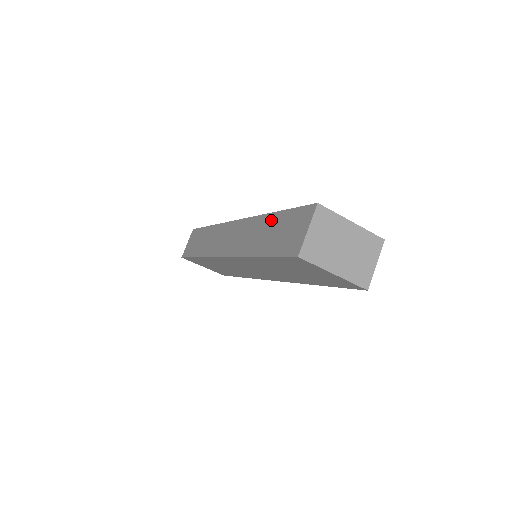
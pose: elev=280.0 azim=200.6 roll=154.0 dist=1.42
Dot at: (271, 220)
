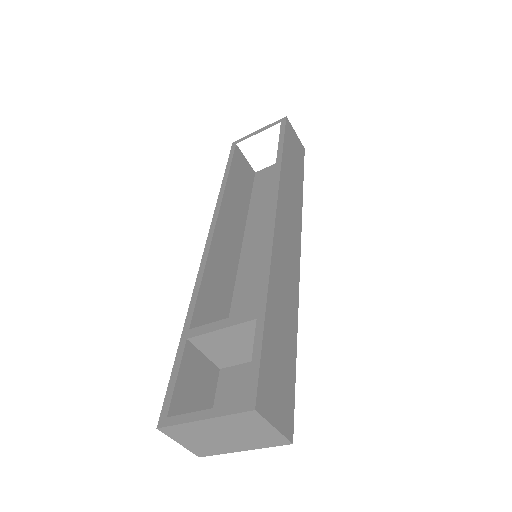
Dot at: occluded
